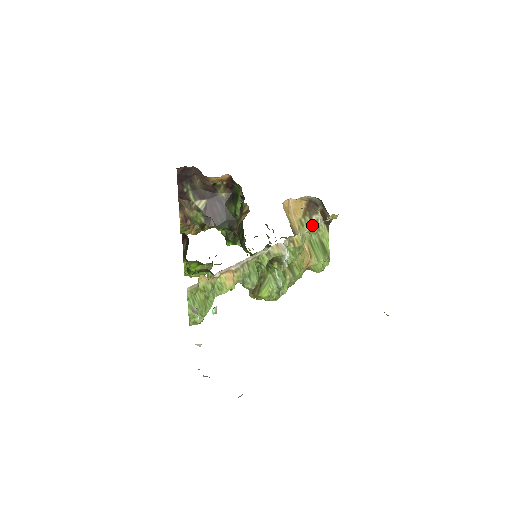
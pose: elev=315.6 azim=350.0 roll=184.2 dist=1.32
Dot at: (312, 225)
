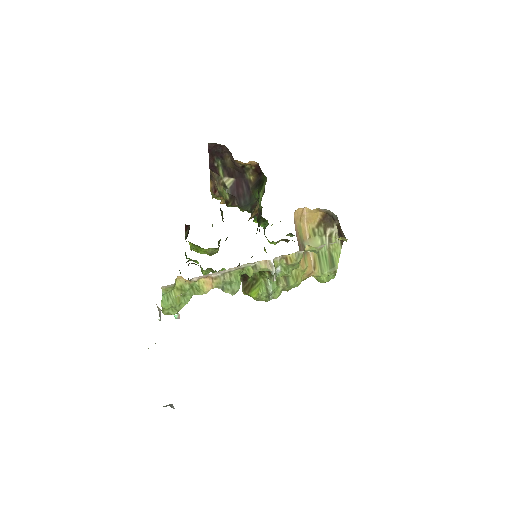
Dot at: (325, 237)
